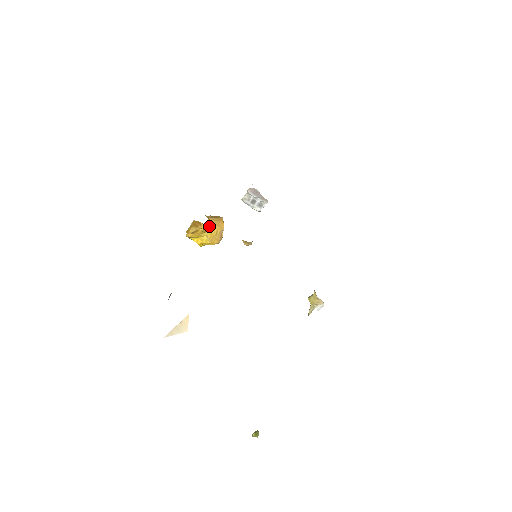
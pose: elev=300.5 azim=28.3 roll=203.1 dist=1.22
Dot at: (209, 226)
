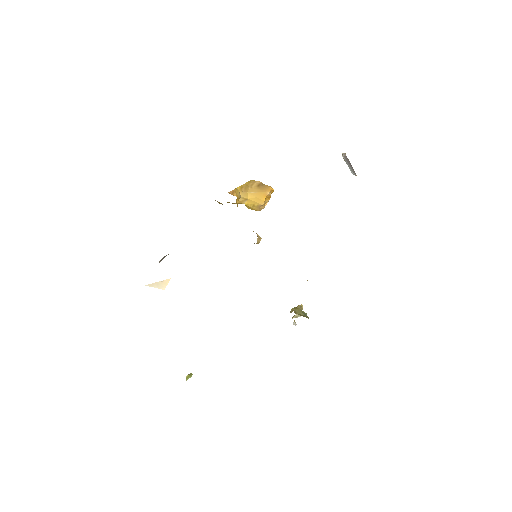
Dot at: (244, 200)
